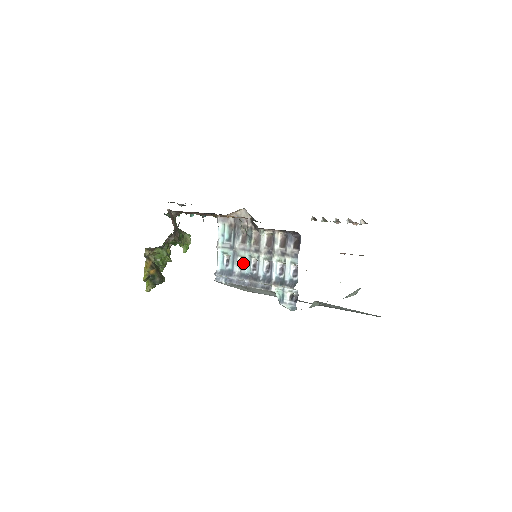
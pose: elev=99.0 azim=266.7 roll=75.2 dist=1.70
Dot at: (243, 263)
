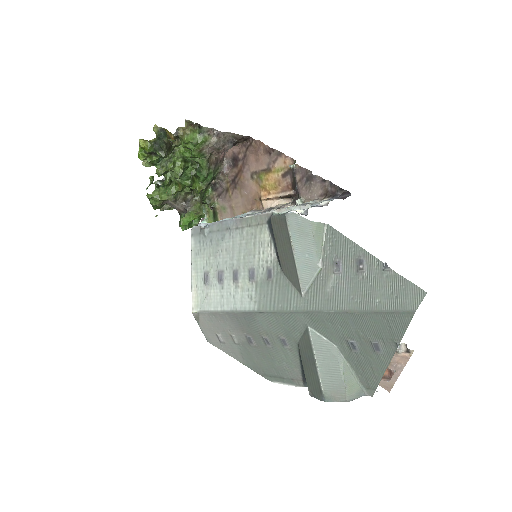
Dot at: occluded
